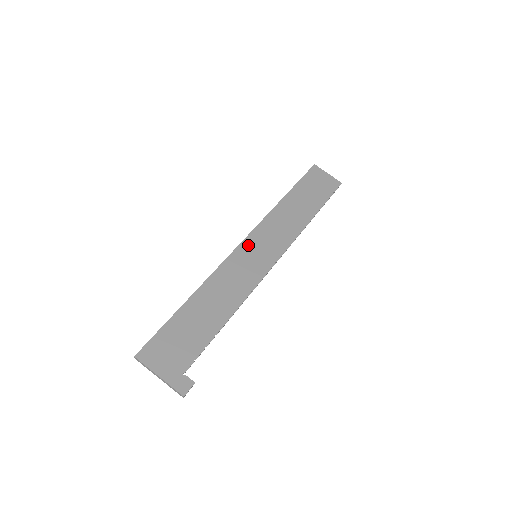
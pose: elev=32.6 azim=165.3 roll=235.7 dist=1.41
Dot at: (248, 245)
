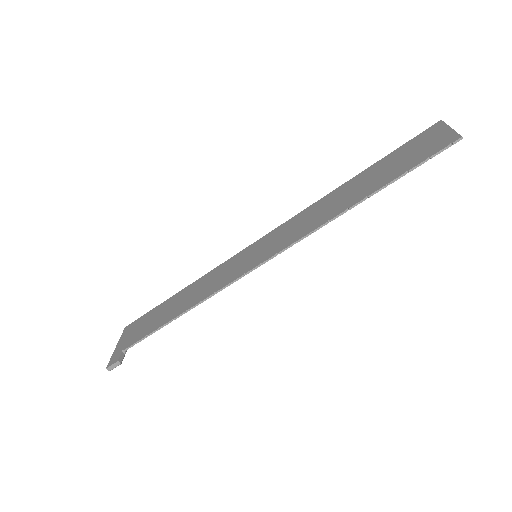
Dot at: (259, 243)
